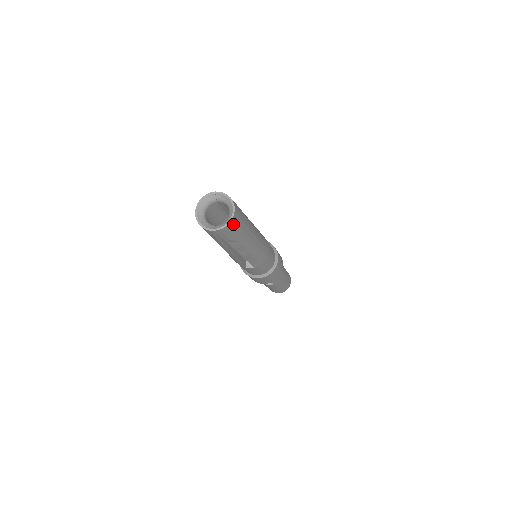
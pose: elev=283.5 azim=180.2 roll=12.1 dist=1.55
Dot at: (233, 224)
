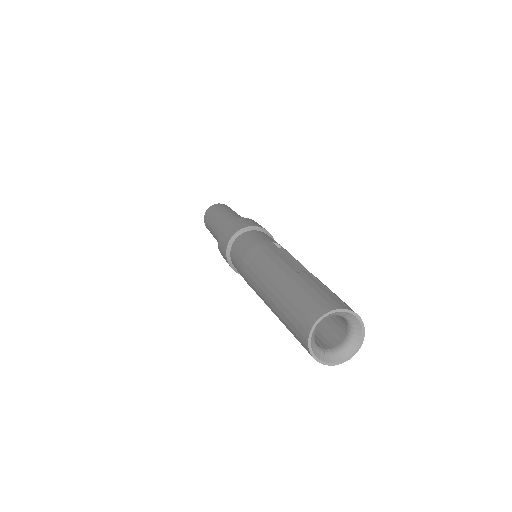
Dot at: (342, 353)
